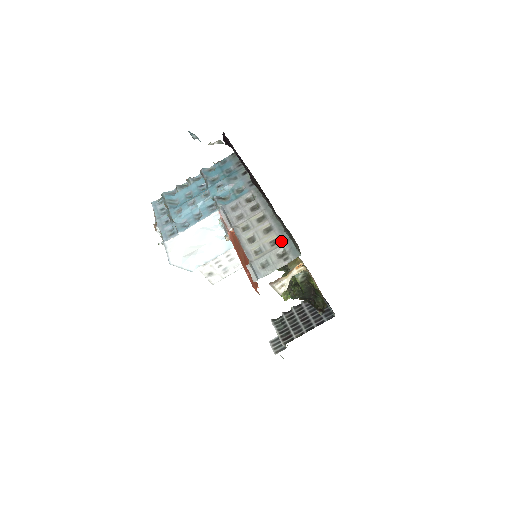
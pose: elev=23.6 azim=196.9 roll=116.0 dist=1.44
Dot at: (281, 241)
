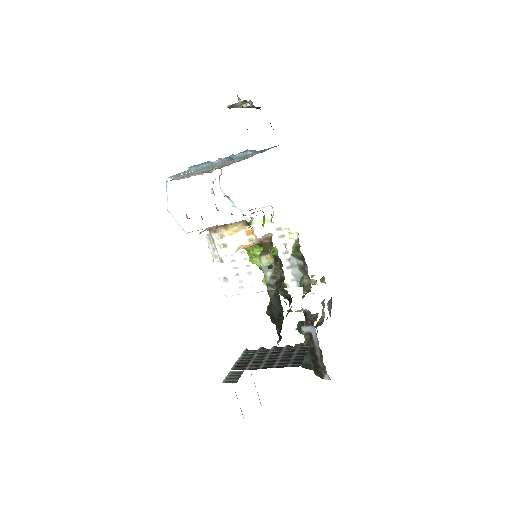
Dot at: occluded
